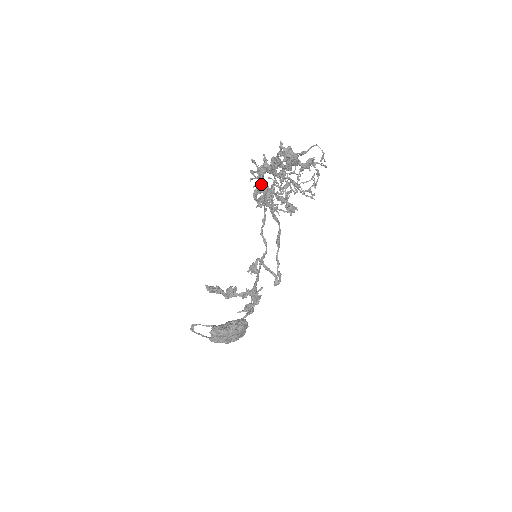
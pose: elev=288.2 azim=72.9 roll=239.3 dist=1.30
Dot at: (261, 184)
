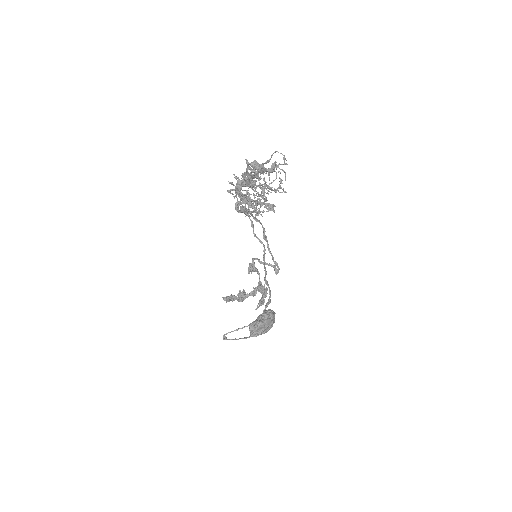
Dot at: (244, 198)
